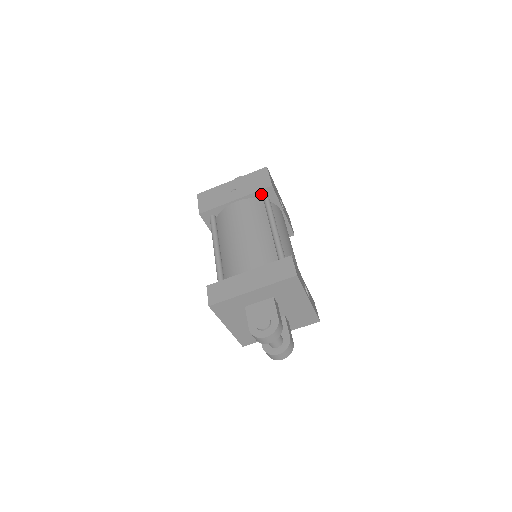
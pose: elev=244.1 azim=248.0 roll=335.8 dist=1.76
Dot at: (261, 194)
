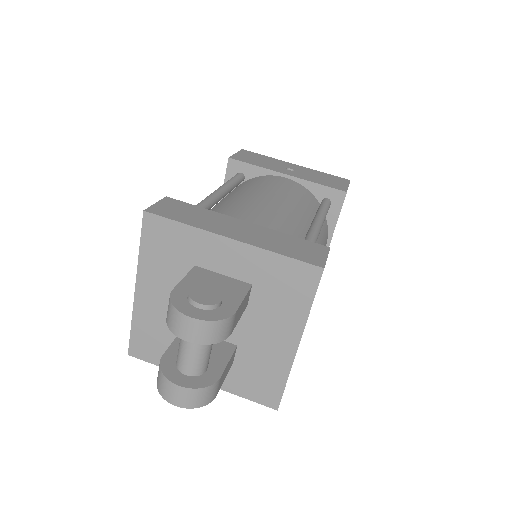
Dot at: (324, 194)
